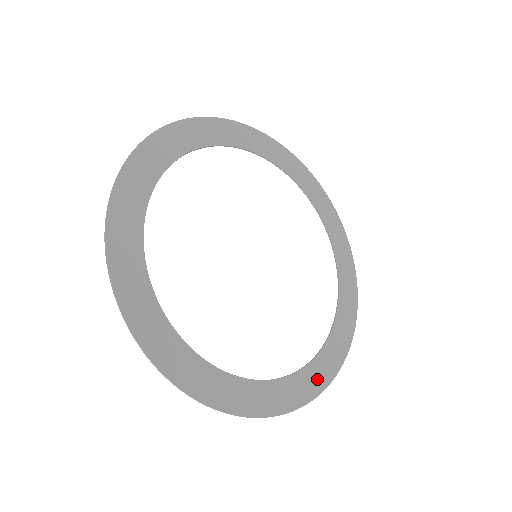
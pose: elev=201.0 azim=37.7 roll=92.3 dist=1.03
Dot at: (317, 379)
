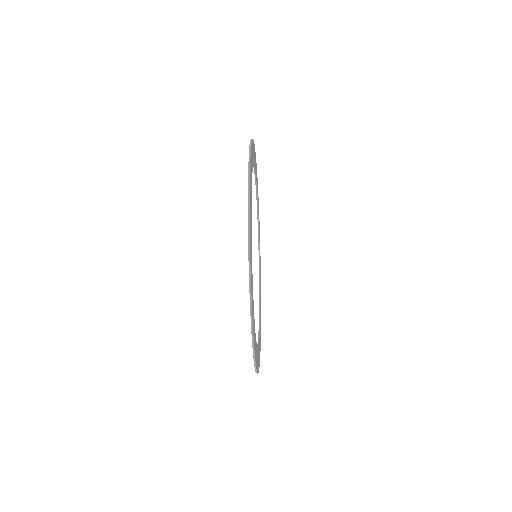
Dot at: (260, 331)
